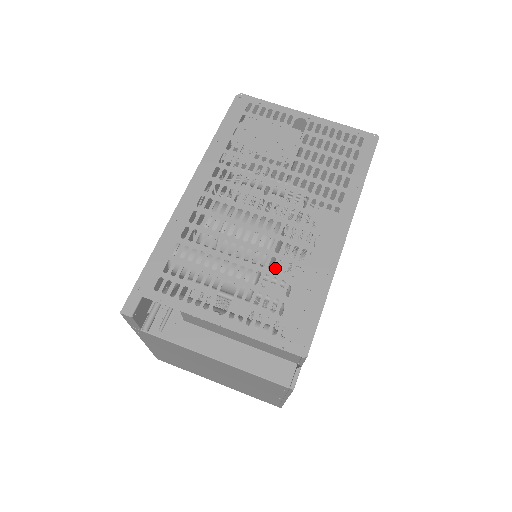
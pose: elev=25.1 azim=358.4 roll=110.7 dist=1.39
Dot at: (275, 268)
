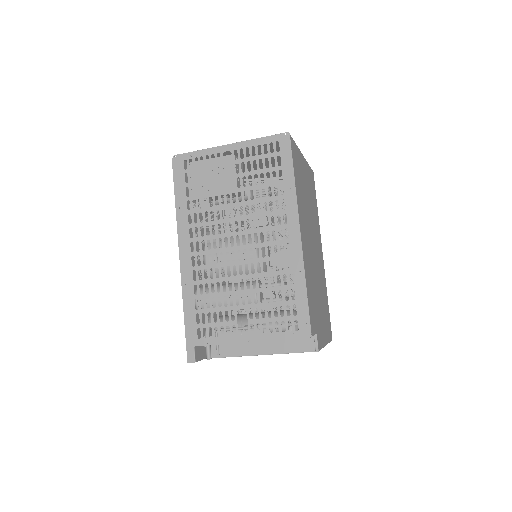
Dot at: (264, 285)
